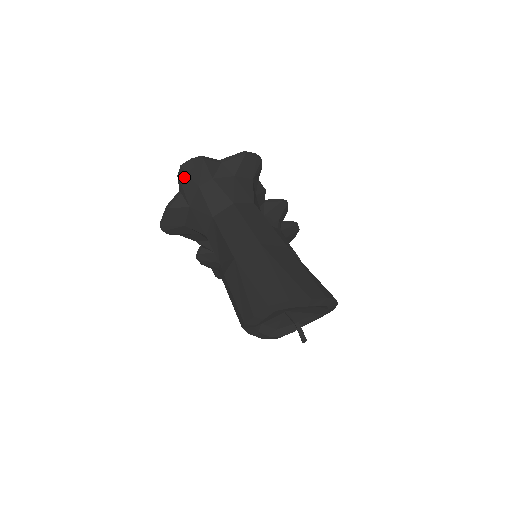
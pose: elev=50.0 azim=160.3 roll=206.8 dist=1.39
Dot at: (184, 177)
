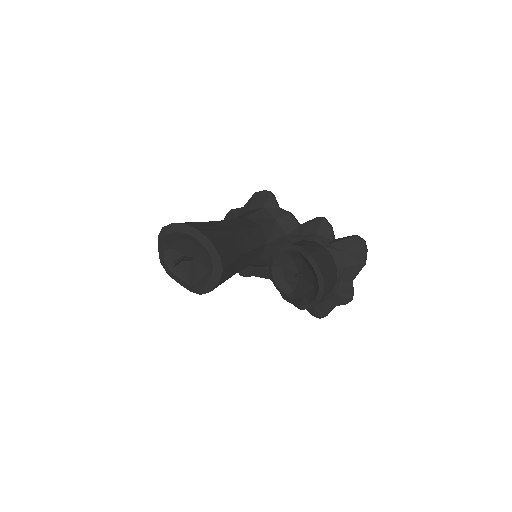
Dot at: occluded
